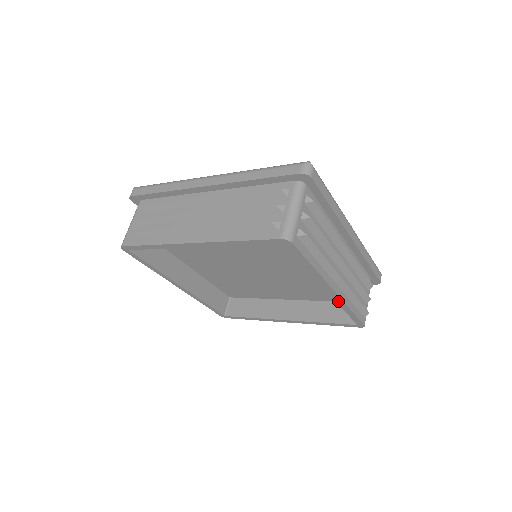
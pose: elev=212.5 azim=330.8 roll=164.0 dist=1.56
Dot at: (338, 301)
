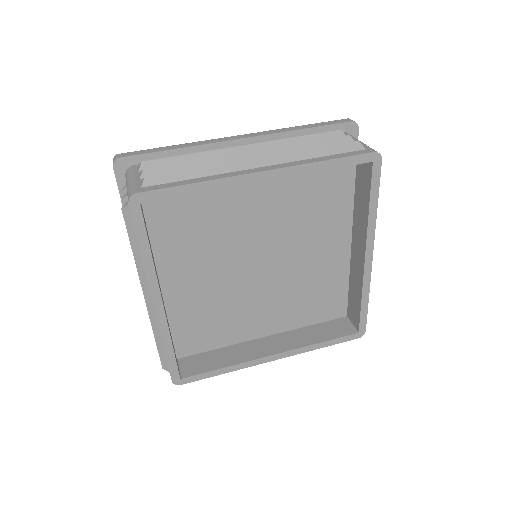
Dot at: (365, 279)
